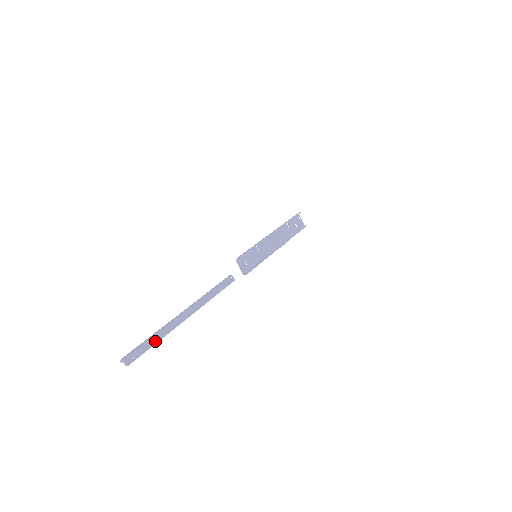
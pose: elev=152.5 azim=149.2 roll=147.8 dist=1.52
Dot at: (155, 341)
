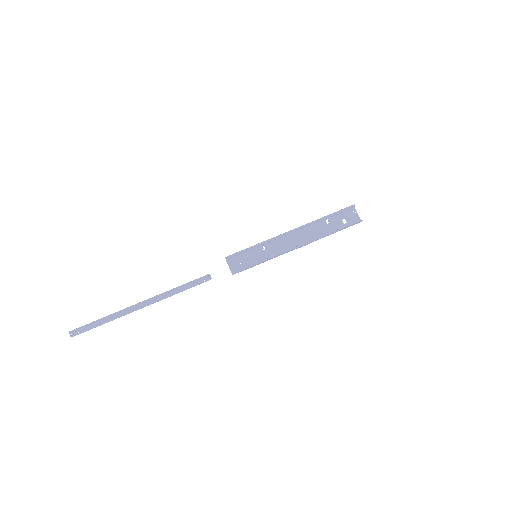
Dot at: (102, 322)
